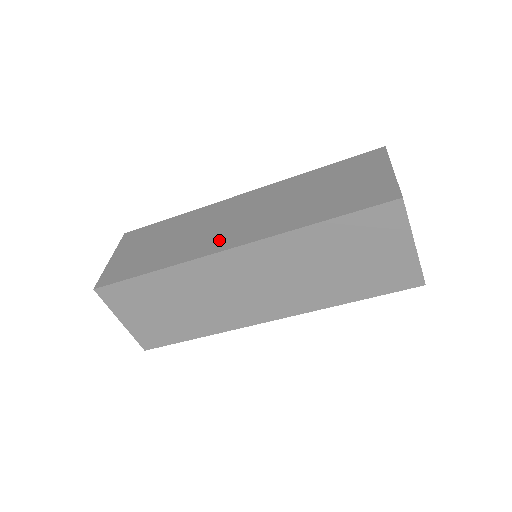
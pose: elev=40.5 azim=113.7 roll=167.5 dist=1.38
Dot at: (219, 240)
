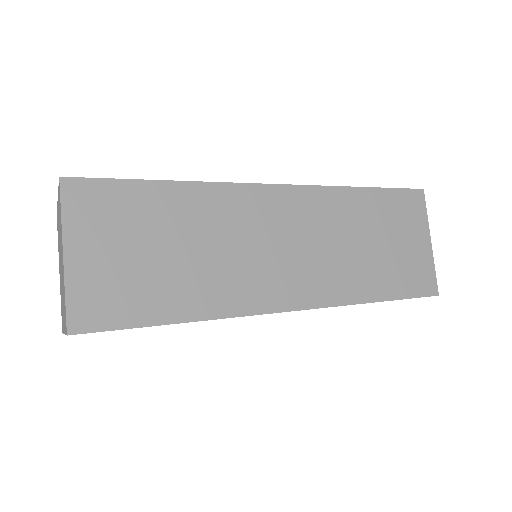
Dot at: (271, 287)
